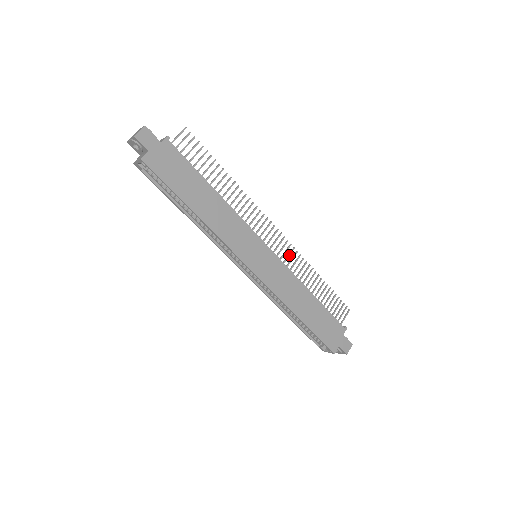
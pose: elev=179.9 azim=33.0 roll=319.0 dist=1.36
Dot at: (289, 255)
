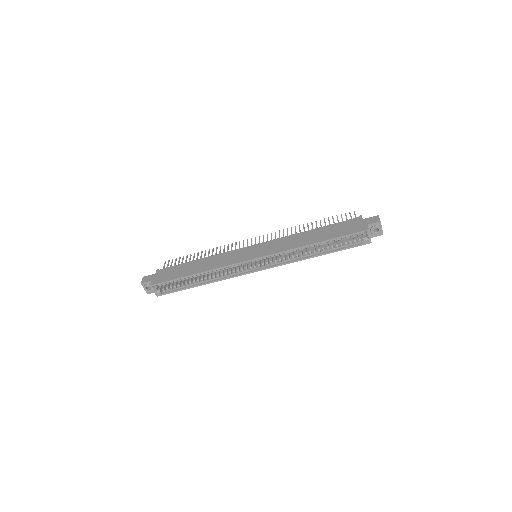
Dot at: (275, 236)
